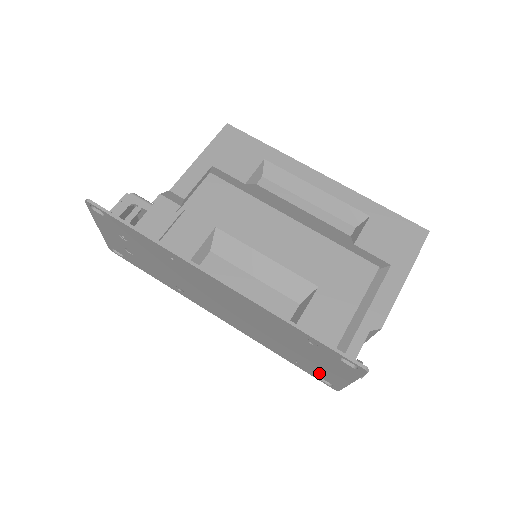
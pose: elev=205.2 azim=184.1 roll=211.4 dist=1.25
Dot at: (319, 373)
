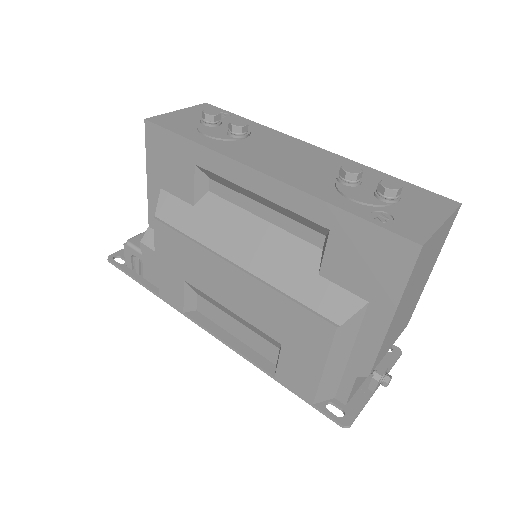
Dot at: occluded
